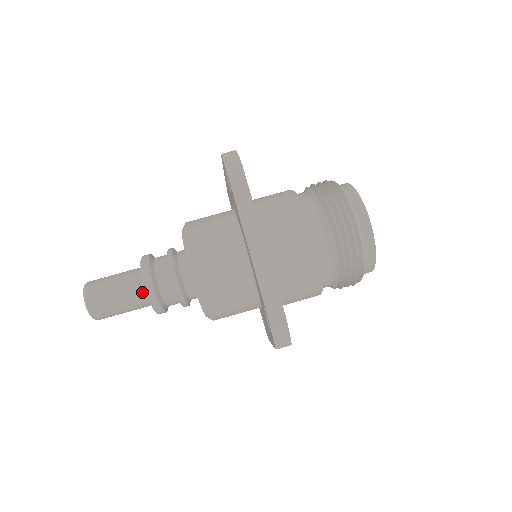
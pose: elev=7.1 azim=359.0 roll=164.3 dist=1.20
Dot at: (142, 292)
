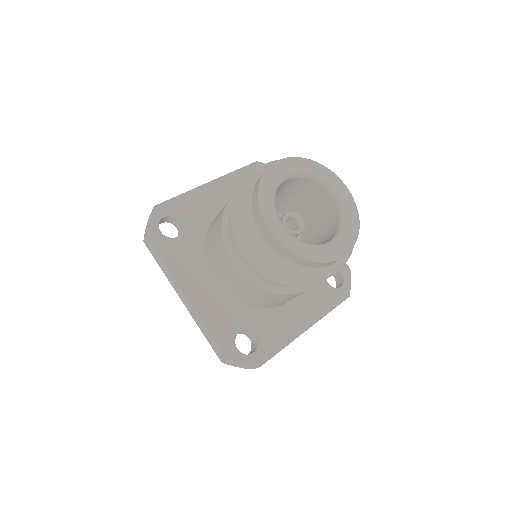
Dot at: occluded
